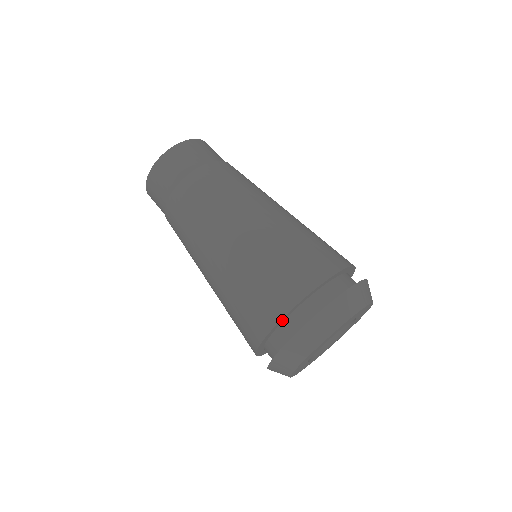
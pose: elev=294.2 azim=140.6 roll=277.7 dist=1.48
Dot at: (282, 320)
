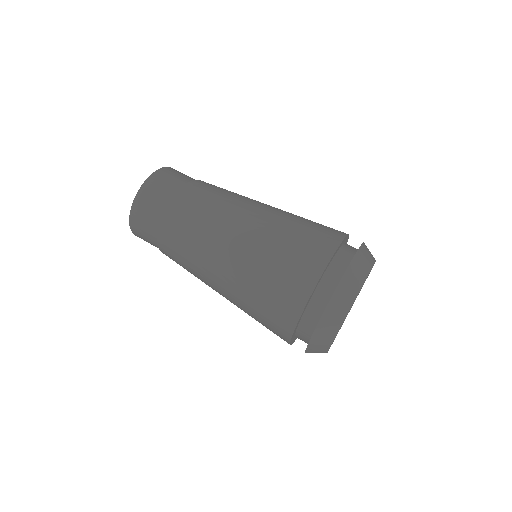
Dot at: (303, 311)
